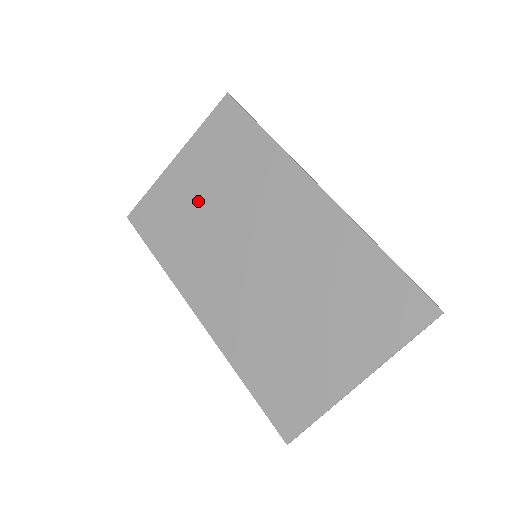
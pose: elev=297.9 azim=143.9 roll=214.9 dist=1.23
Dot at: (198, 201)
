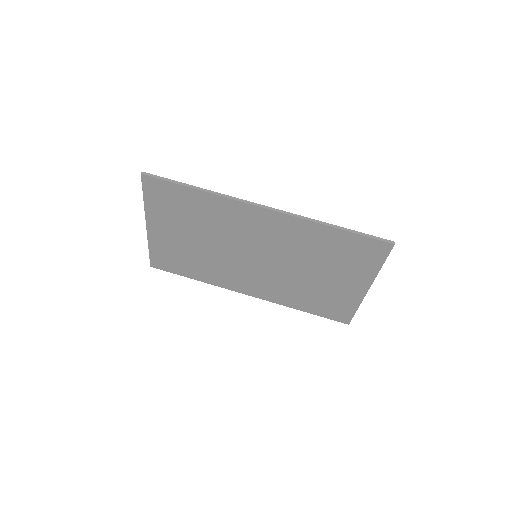
Dot at: (189, 243)
